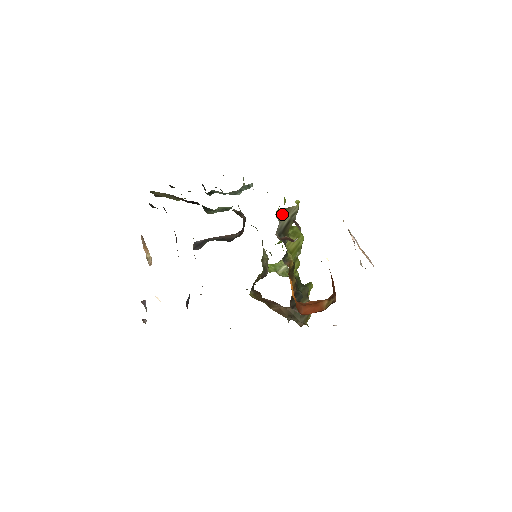
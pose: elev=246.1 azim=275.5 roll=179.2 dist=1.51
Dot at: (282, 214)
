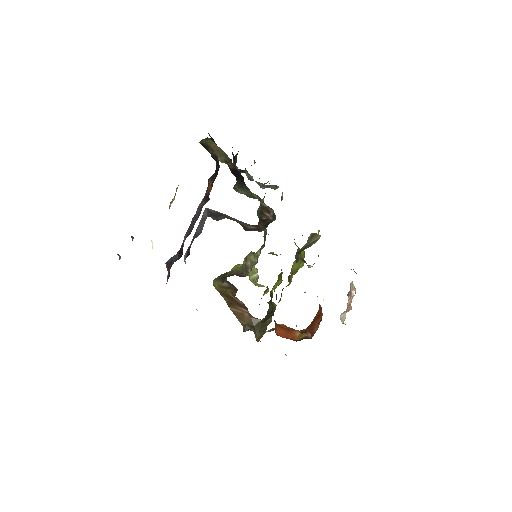
Dot at: (311, 237)
